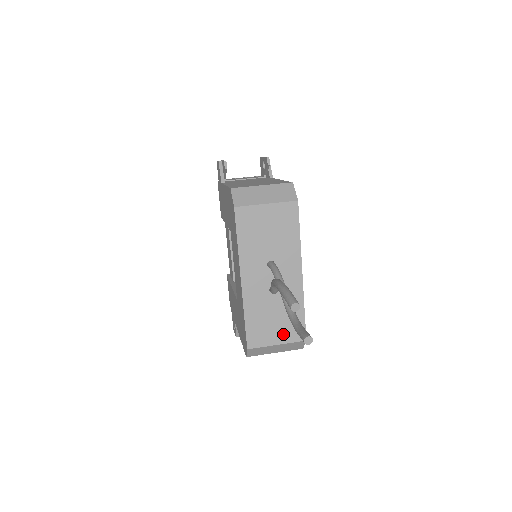
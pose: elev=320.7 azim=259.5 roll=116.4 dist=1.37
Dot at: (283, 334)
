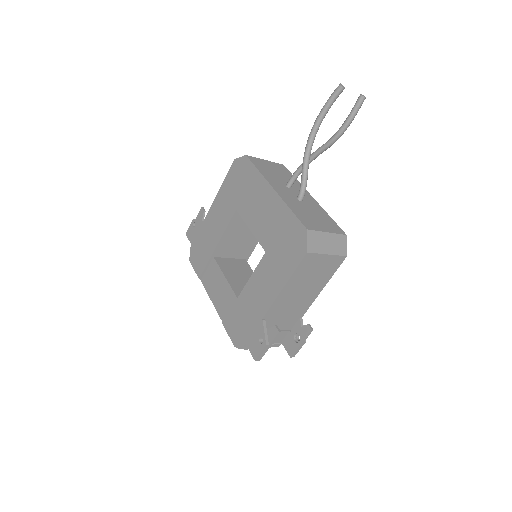
Dot at: (327, 227)
